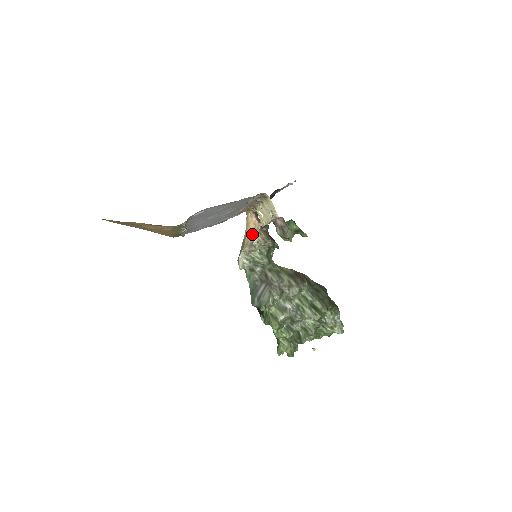
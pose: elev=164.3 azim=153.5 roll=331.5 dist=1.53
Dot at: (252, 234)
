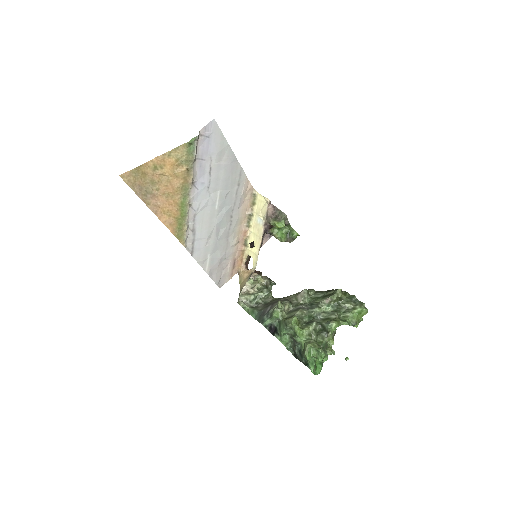
Dot at: (247, 277)
